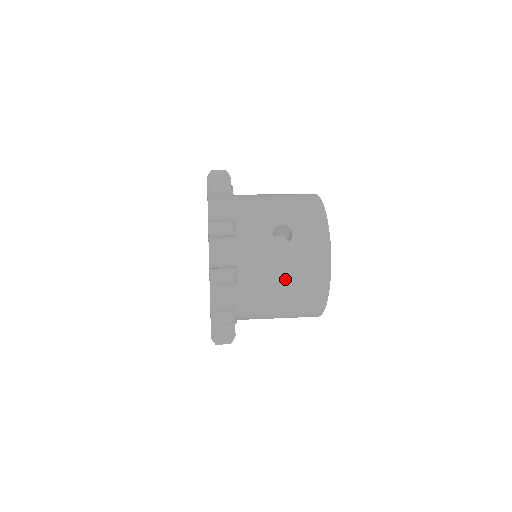
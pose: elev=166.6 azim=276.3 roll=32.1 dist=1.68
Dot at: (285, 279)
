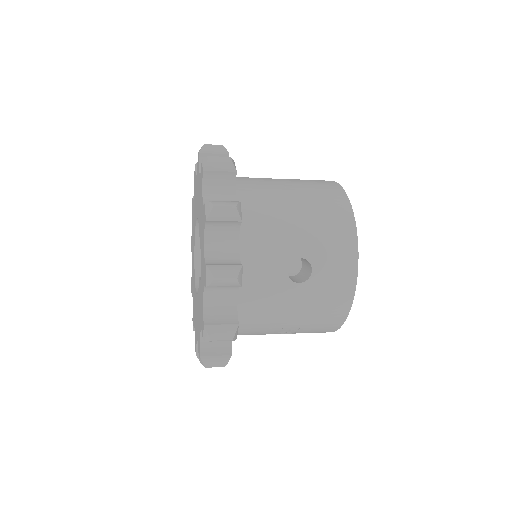
Dot at: (293, 319)
